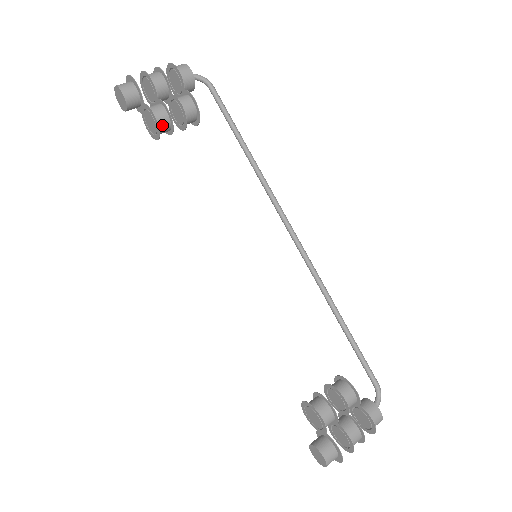
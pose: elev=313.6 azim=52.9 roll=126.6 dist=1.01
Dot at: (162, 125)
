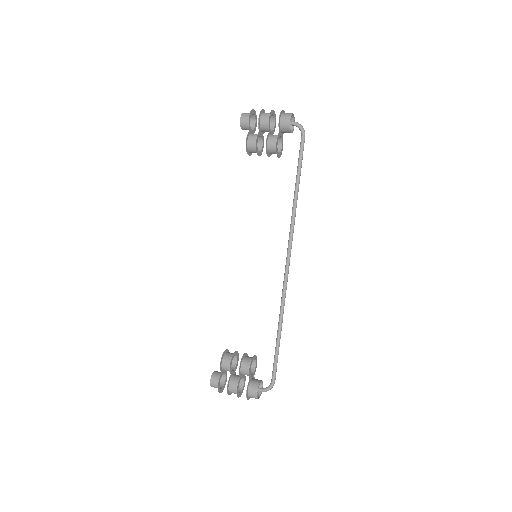
Dot at: (251, 149)
